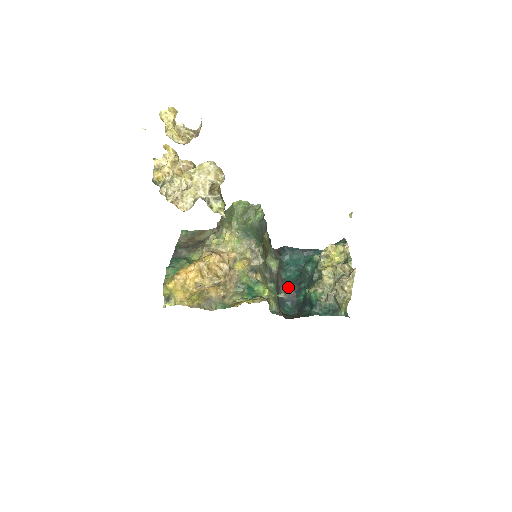
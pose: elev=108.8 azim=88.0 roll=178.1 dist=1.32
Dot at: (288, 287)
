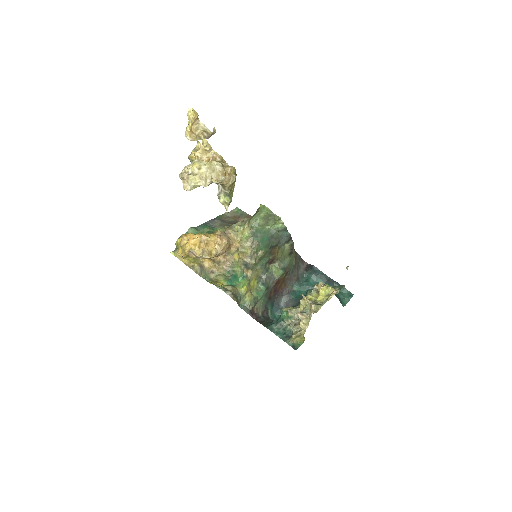
Dot at: (291, 299)
